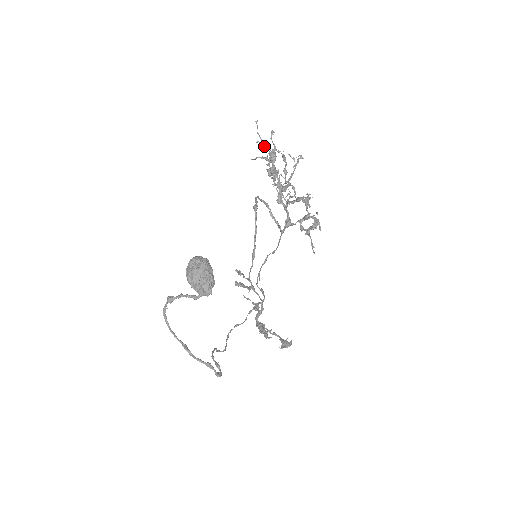
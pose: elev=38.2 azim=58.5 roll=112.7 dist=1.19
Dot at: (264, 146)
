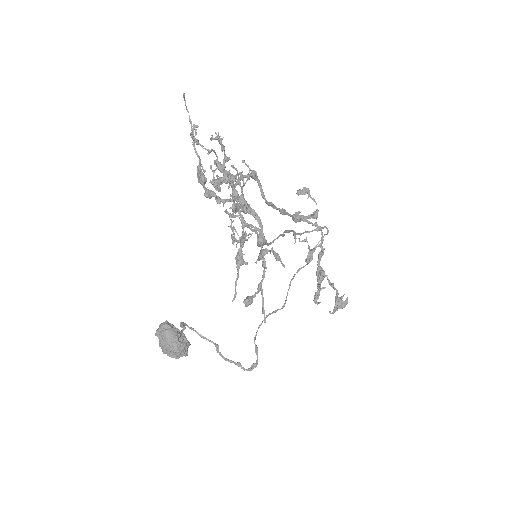
Dot at: (198, 144)
